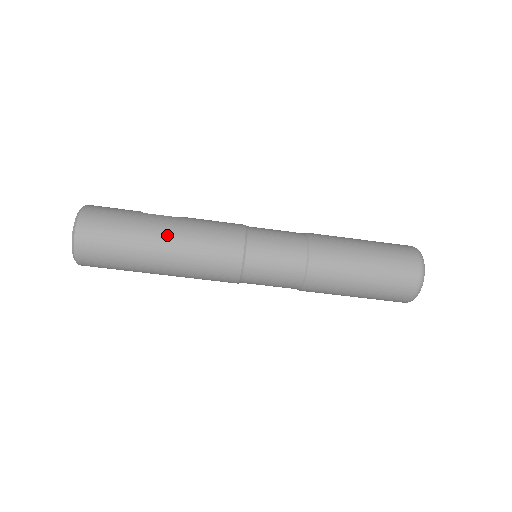
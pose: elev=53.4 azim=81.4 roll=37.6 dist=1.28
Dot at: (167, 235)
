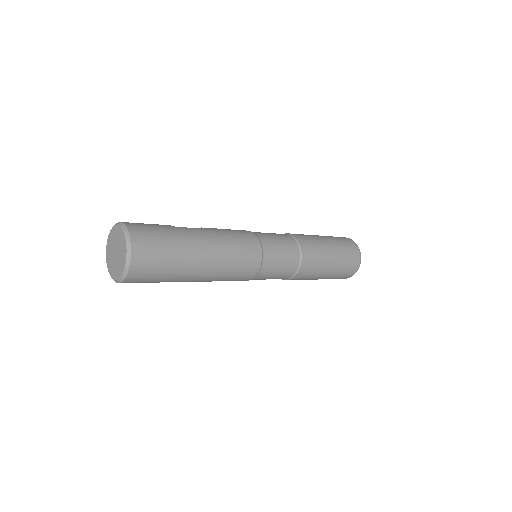
Dot at: (207, 246)
